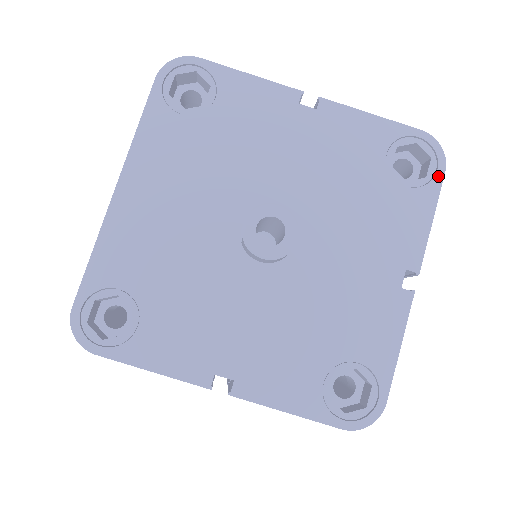
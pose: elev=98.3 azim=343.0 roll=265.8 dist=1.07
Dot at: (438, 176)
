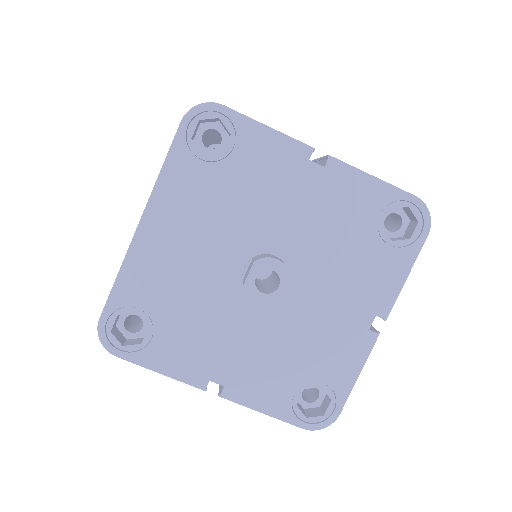
Dot at: (421, 239)
